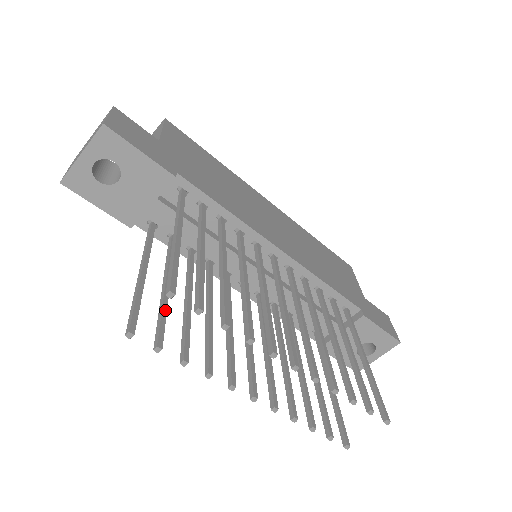
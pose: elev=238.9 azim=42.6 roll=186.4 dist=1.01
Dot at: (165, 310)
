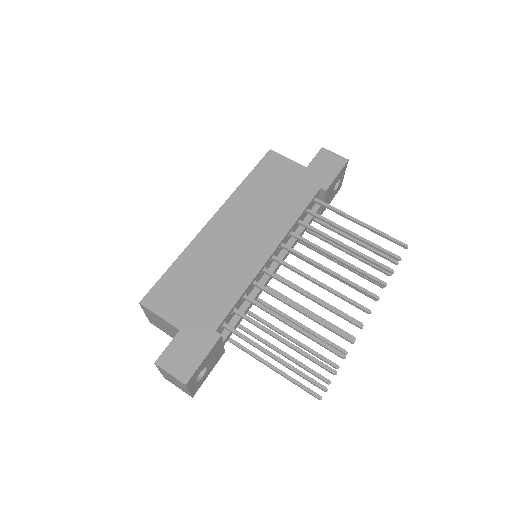
Dot at: (303, 365)
